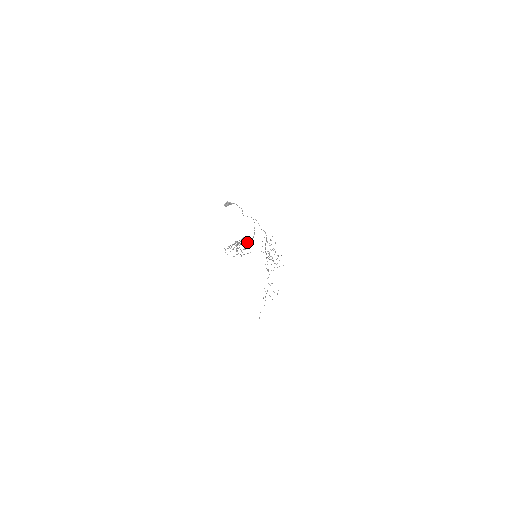
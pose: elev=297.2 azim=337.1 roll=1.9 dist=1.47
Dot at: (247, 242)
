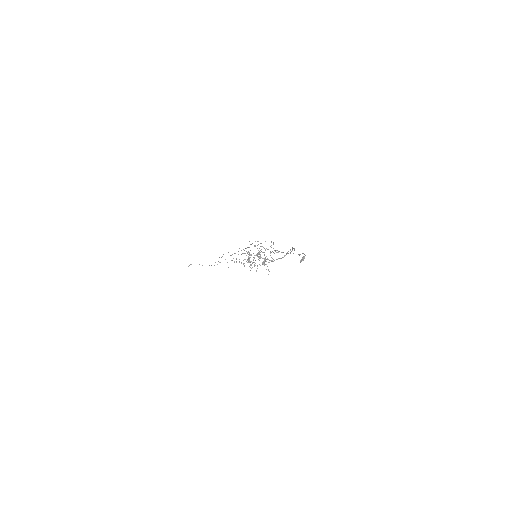
Dot at: (271, 260)
